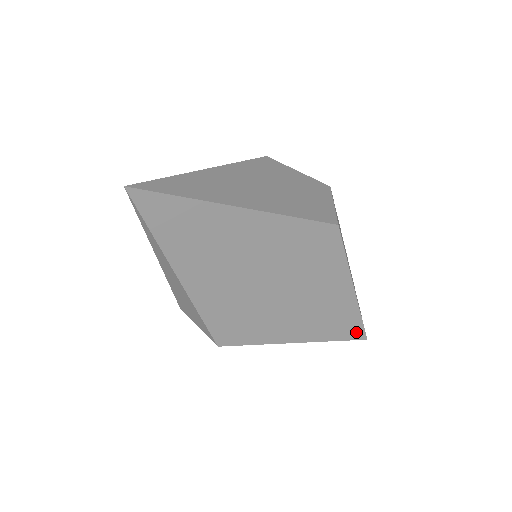
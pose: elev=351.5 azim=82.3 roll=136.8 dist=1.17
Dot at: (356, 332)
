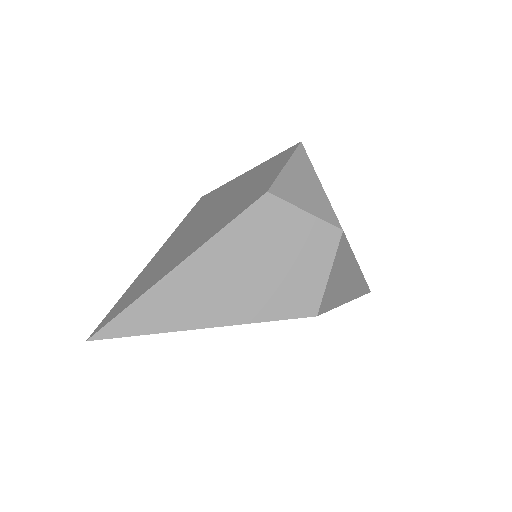
Dot at: occluded
